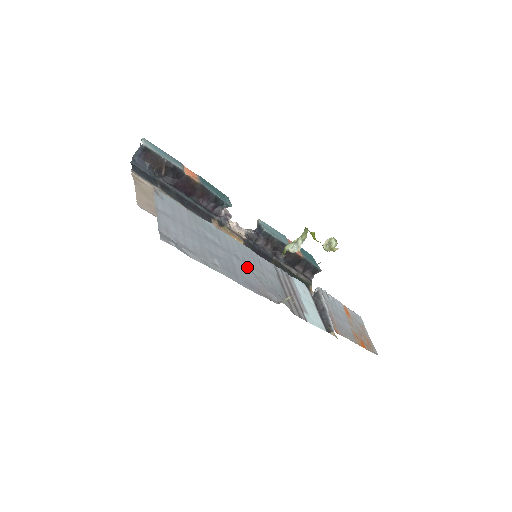
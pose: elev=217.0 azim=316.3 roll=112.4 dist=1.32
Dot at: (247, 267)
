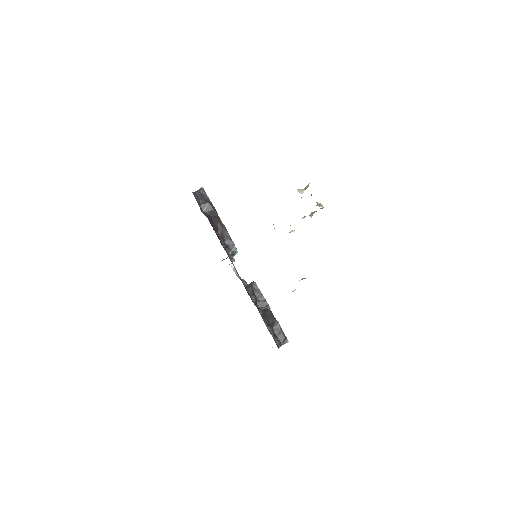
Dot at: occluded
